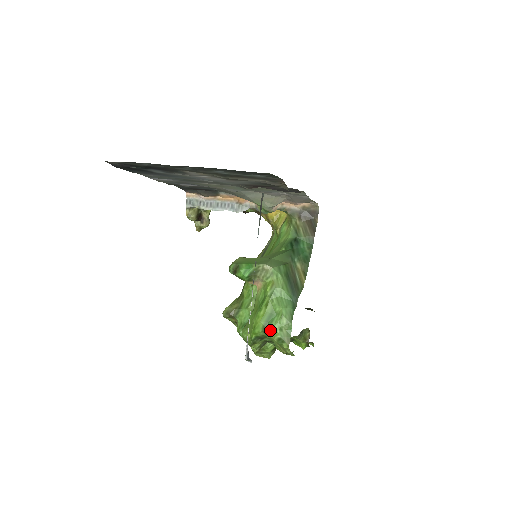
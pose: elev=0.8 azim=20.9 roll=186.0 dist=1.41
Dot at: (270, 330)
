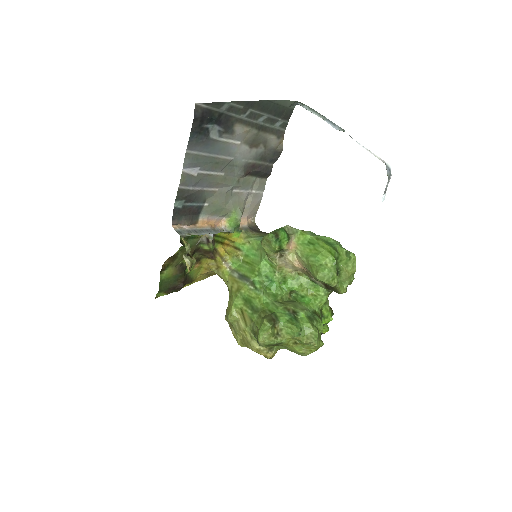
Dot at: (338, 248)
